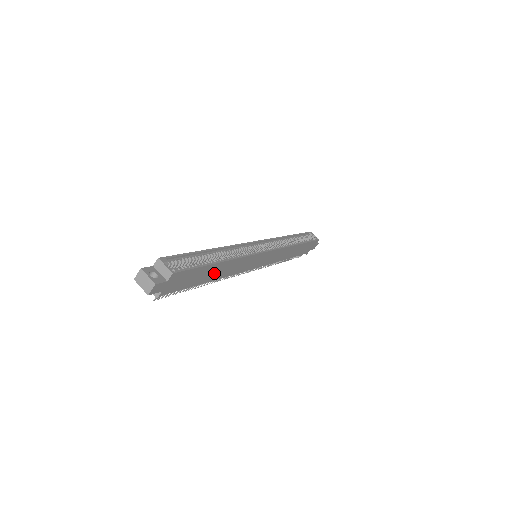
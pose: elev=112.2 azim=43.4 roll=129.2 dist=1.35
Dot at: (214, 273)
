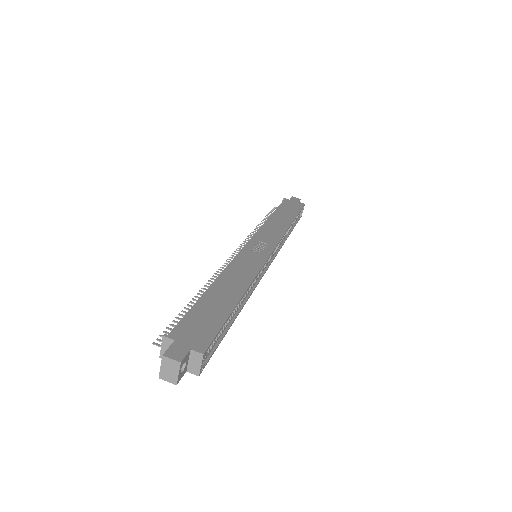
Dot at: occluded
